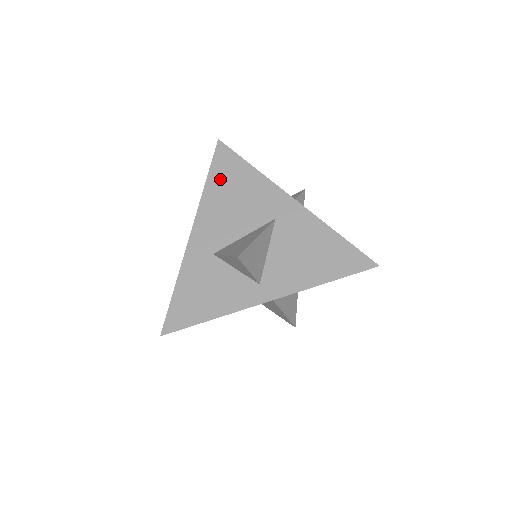
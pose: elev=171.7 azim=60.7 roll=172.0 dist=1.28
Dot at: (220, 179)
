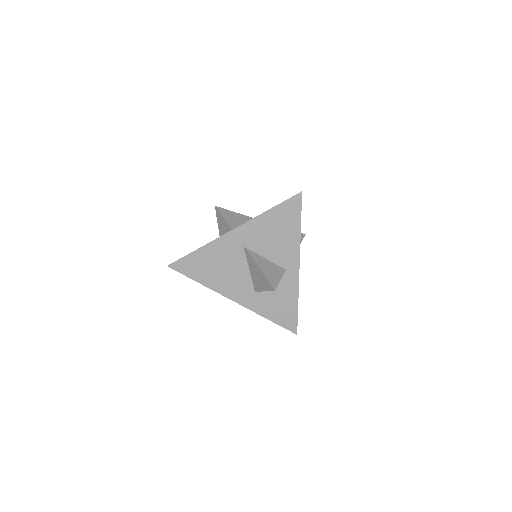
Dot at: occluded
